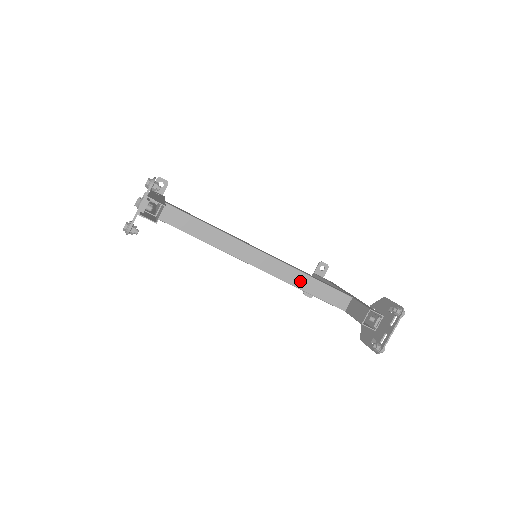
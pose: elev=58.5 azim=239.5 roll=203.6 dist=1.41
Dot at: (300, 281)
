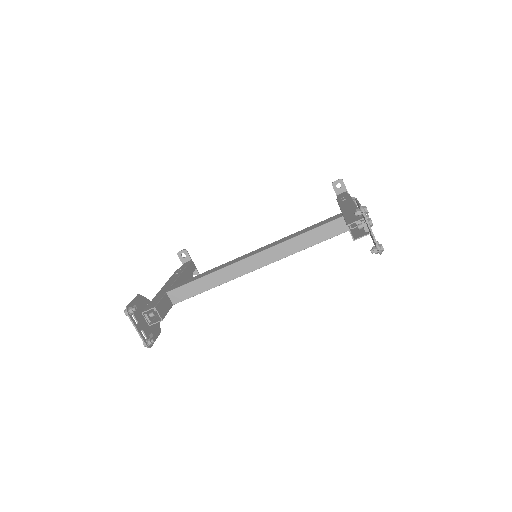
Dot at: (293, 247)
